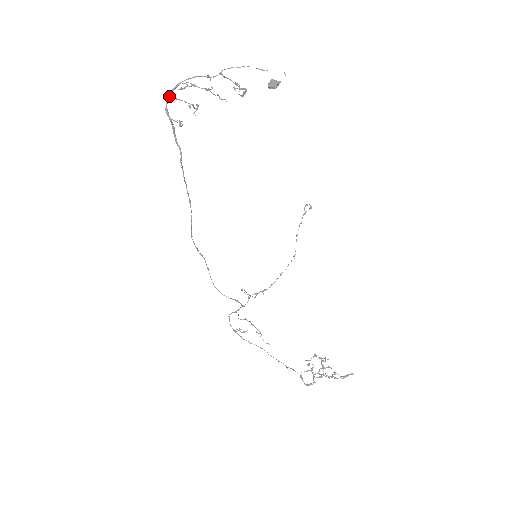
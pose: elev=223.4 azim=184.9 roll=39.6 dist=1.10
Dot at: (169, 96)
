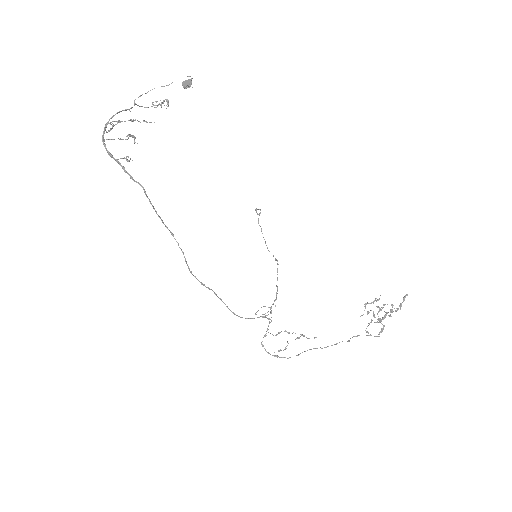
Dot at: (104, 139)
